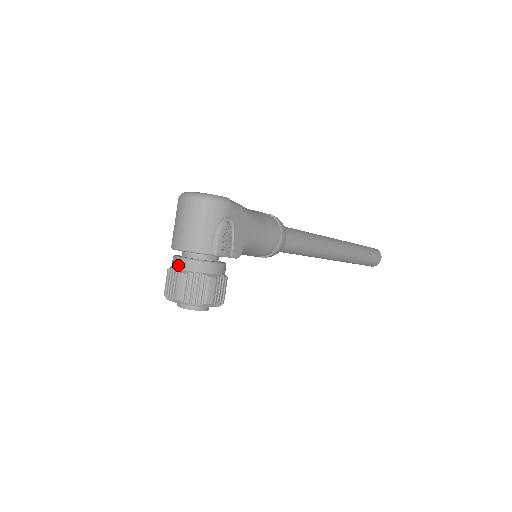
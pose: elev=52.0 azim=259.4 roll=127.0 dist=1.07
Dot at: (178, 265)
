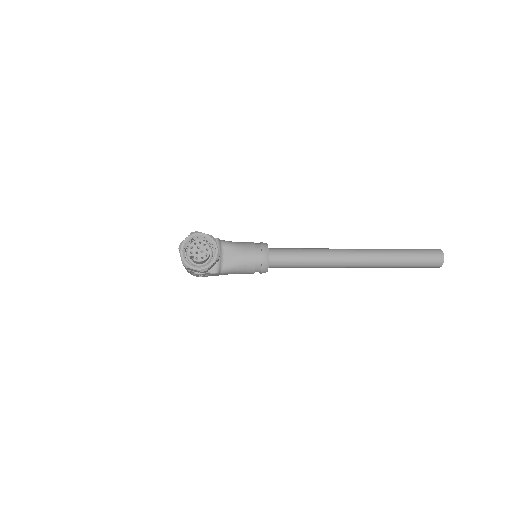
Dot at: occluded
